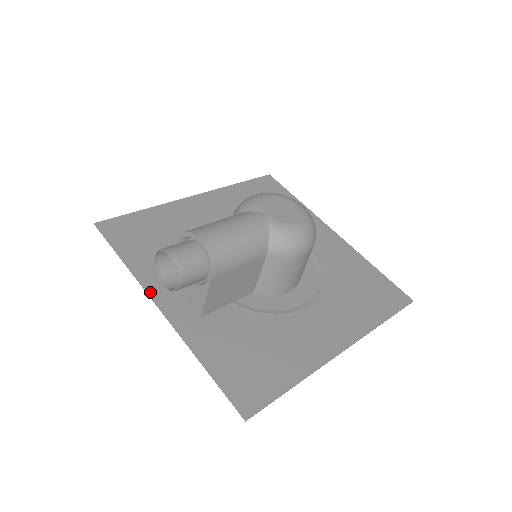
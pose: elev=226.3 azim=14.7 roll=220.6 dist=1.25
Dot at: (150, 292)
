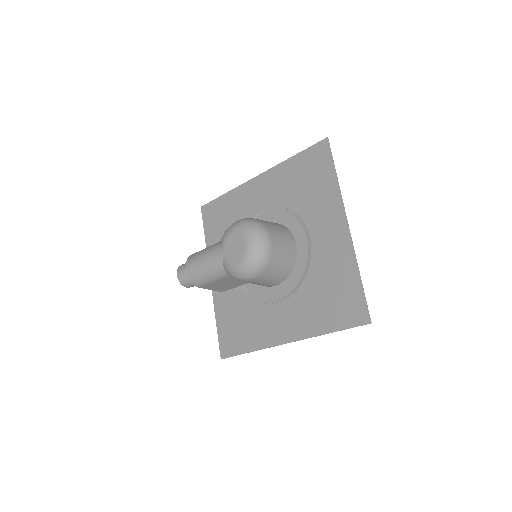
Dot at: occluded
